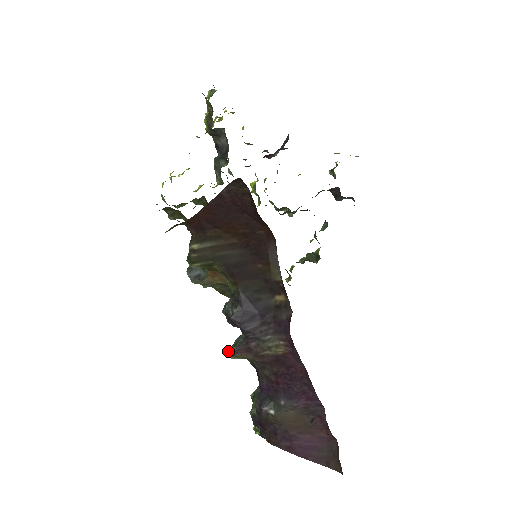
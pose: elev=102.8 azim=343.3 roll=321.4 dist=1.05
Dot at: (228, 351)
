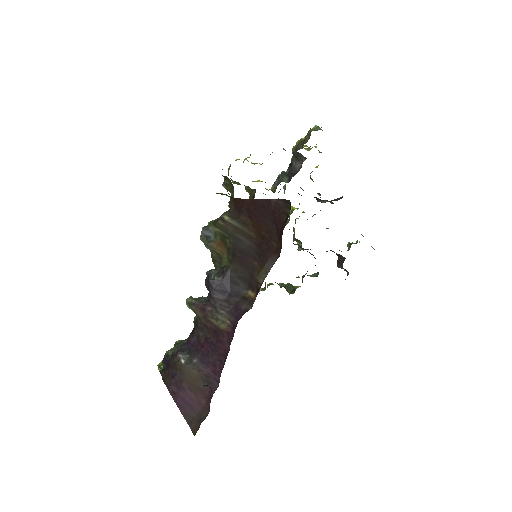
Dot at: (189, 300)
